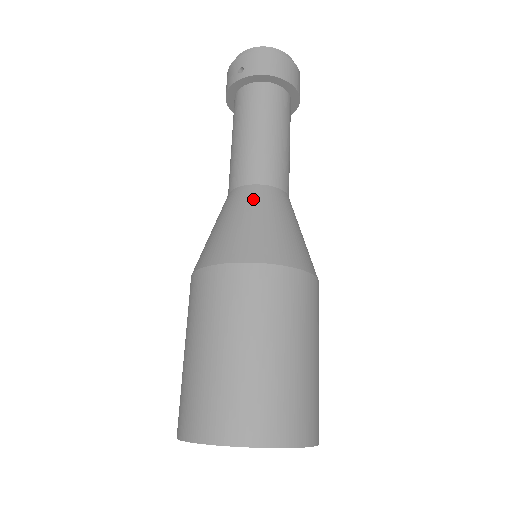
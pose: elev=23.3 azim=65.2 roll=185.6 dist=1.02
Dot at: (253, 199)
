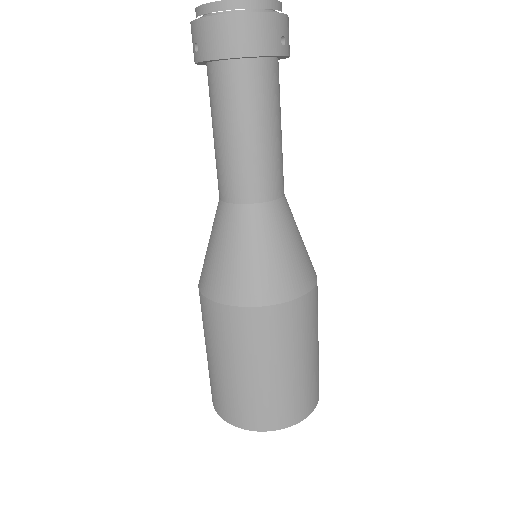
Dot at: (230, 225)
